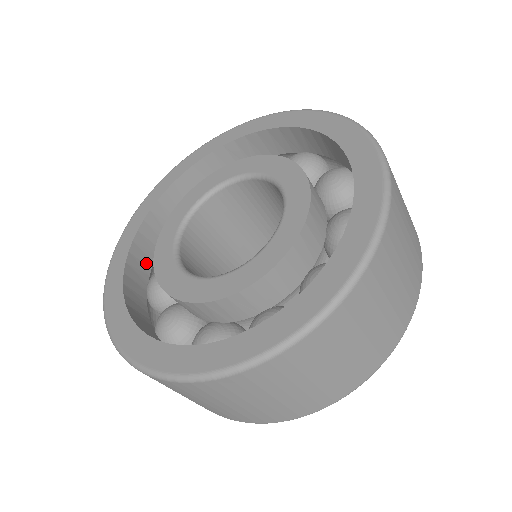
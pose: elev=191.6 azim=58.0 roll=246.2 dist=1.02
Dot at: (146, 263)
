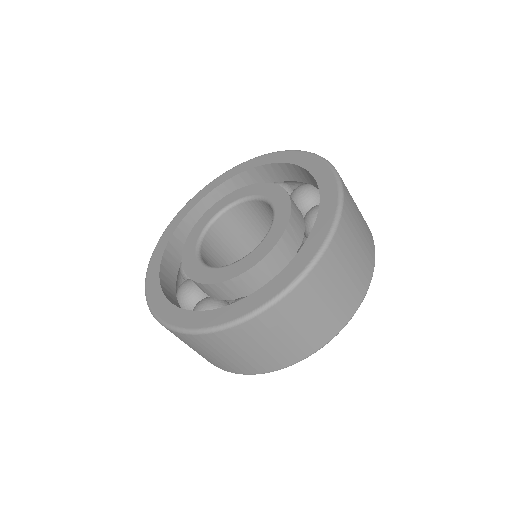
Dot at: occluded
